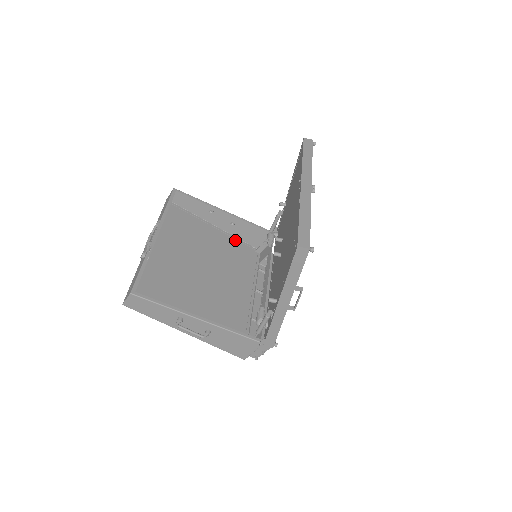
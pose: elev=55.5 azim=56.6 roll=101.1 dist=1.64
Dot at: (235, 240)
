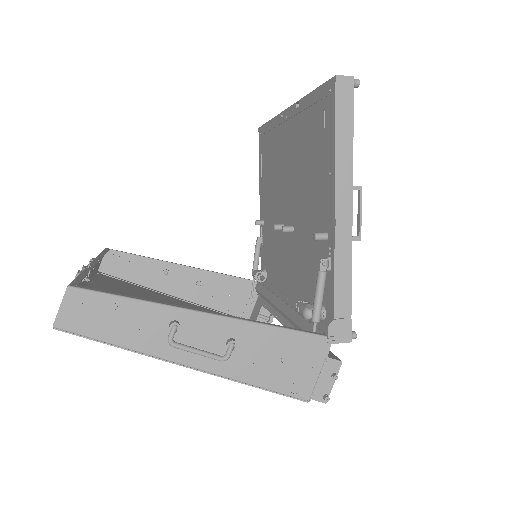
Dot at: (209, 310)
